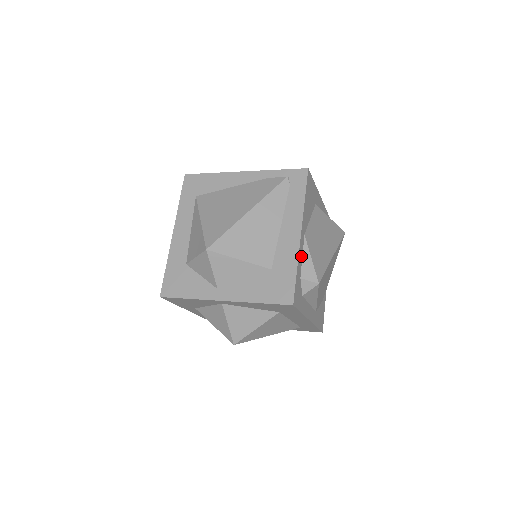
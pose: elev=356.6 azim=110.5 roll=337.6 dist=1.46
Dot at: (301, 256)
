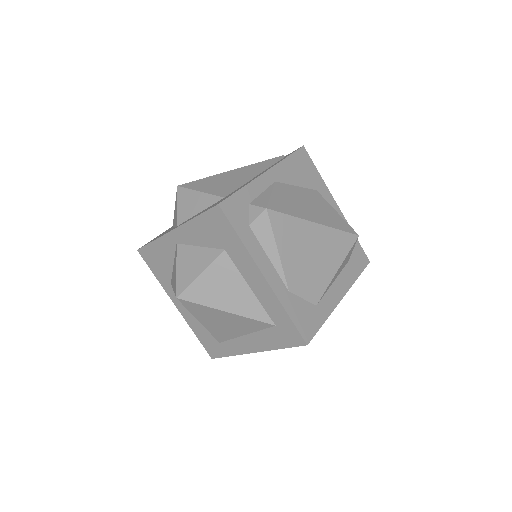
Dot at: (259, 190)
